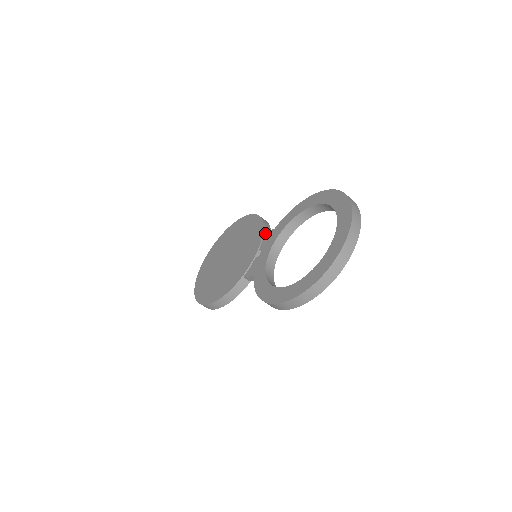
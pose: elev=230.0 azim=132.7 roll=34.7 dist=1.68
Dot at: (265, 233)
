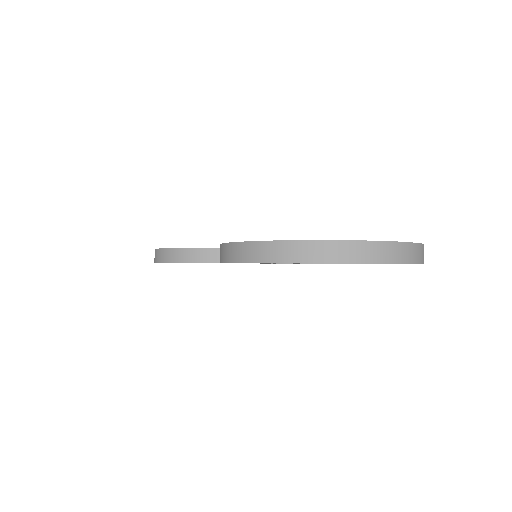
Dot at: occluded
